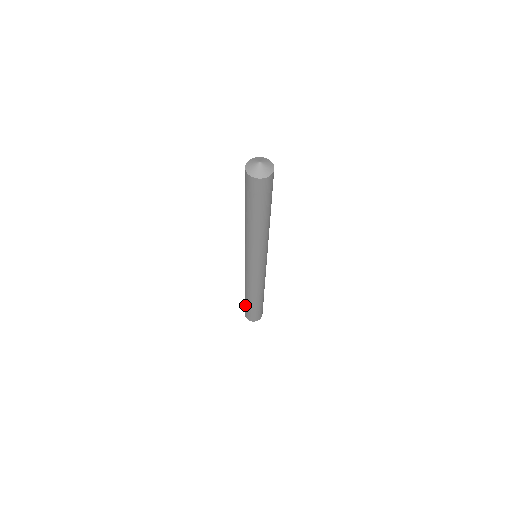
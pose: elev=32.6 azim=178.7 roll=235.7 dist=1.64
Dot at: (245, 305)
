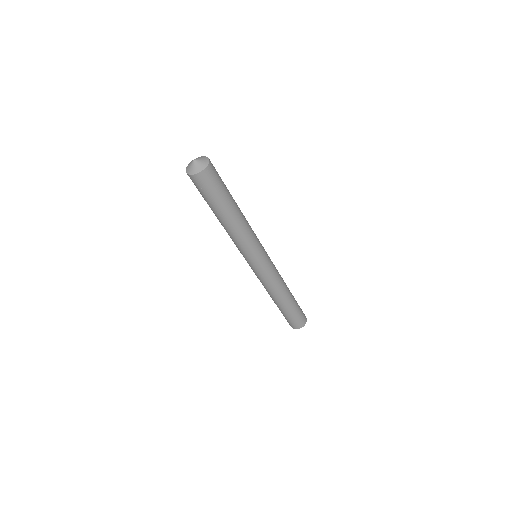
Dot at: (282, 313)
